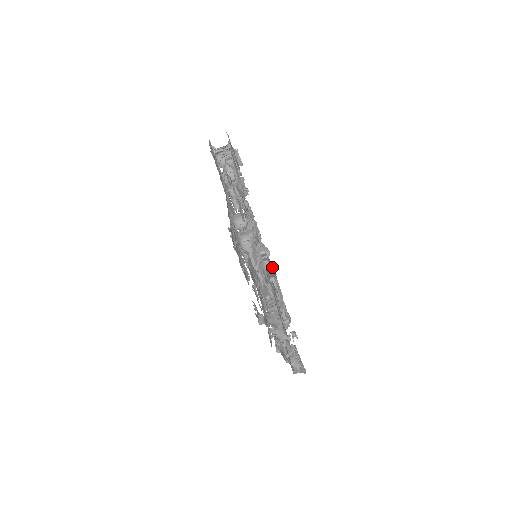
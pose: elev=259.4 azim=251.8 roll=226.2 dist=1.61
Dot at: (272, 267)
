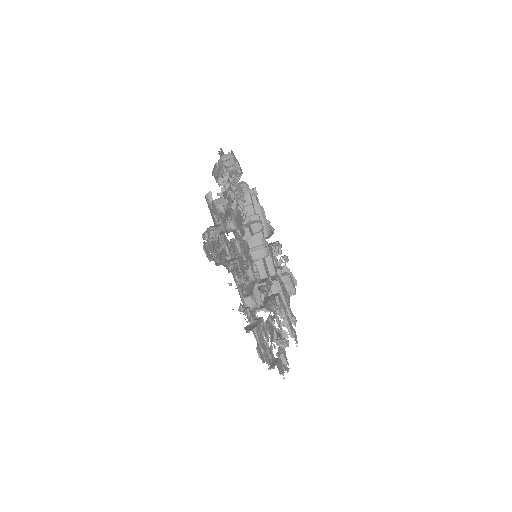
Dot at: occluded
